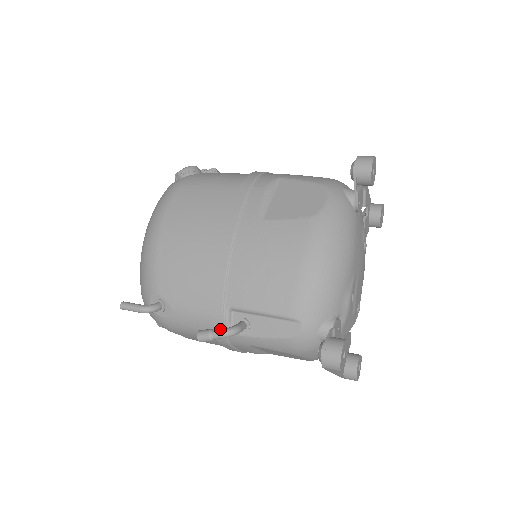
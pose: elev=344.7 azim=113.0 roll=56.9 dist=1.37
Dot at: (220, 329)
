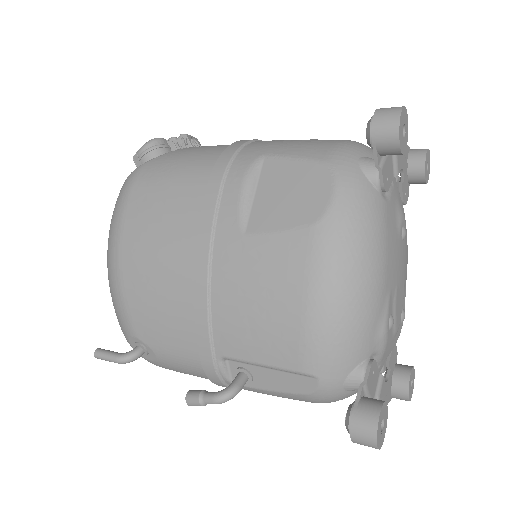
Dot at: (212, 393)
